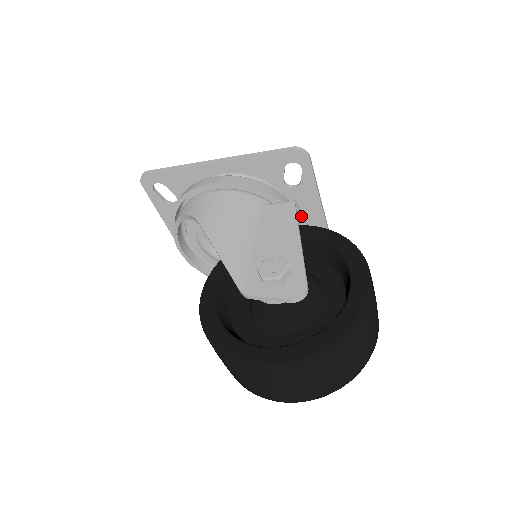
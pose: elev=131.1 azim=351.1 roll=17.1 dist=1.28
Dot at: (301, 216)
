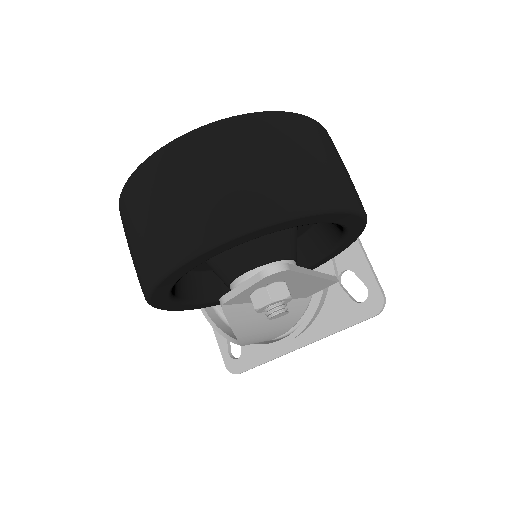
Dot at: occluded
